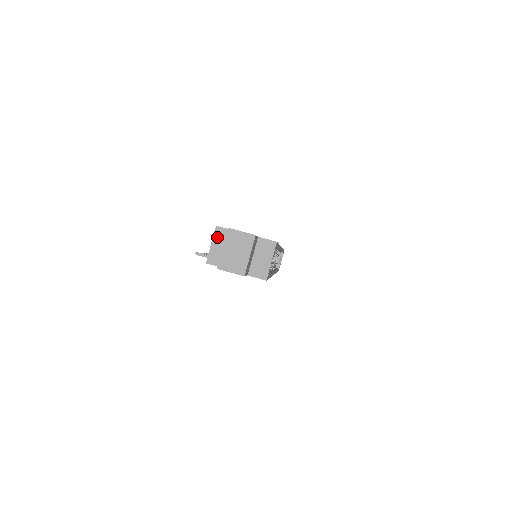
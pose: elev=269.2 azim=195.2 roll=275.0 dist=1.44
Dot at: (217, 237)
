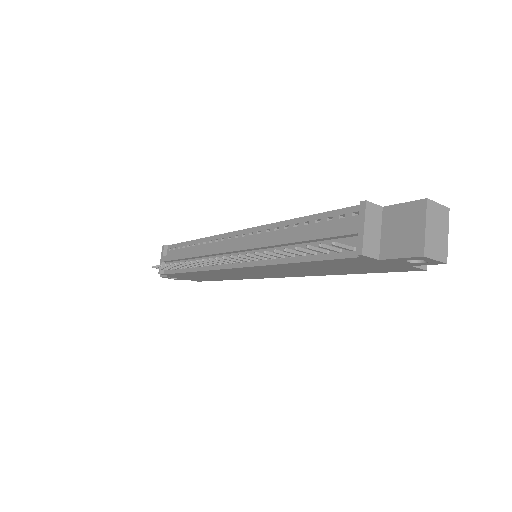
Dot at: (369, 216)
